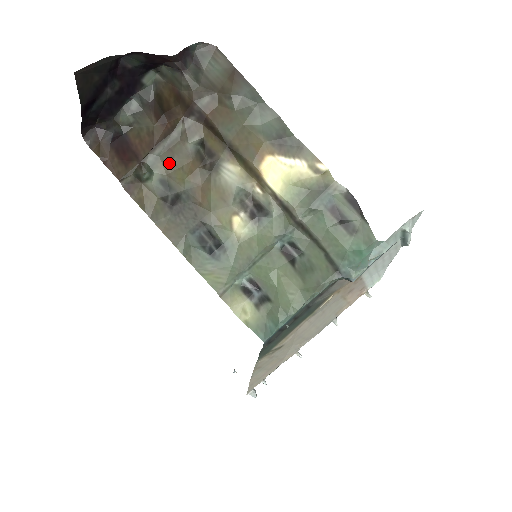
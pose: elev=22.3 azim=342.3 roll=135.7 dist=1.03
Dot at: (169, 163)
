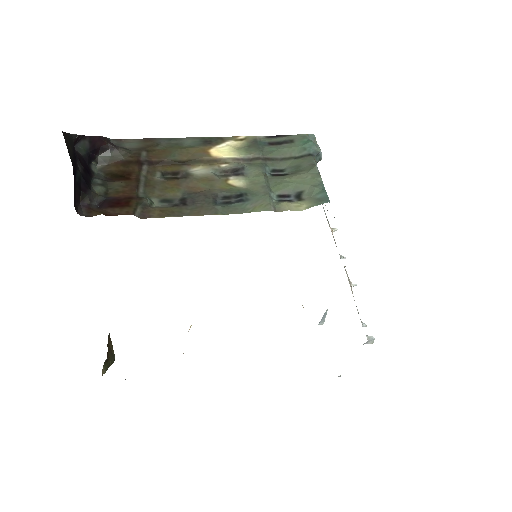
Dot at: (155, 191)
